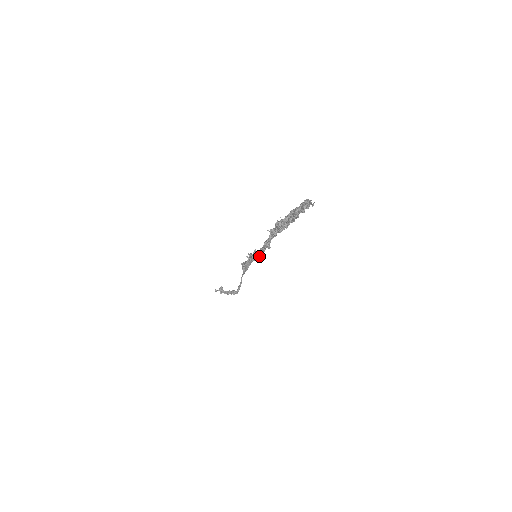
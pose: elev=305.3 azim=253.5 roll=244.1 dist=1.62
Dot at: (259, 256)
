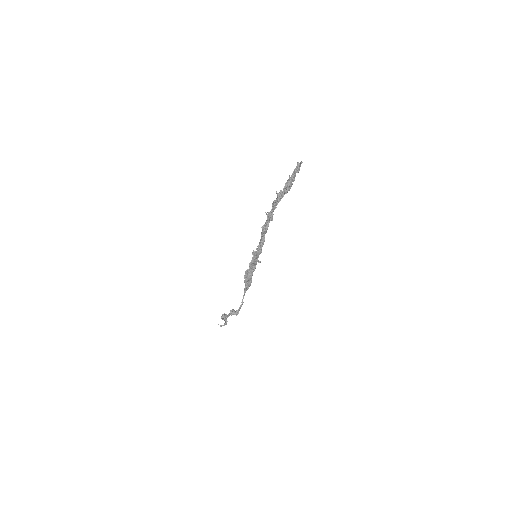
Dot at: (258, 253)
